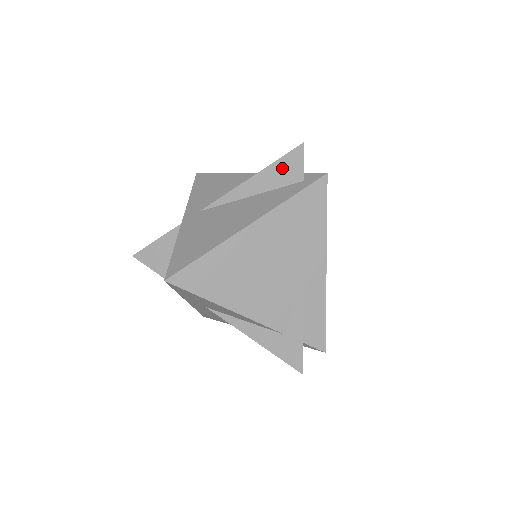
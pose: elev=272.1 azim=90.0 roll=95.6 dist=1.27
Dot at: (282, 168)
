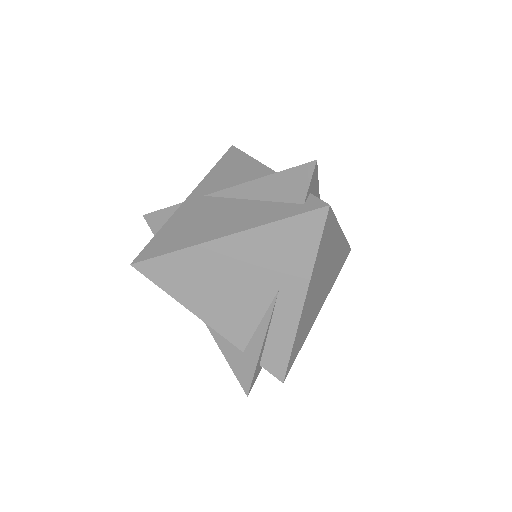
Dot at: (287, 181)
